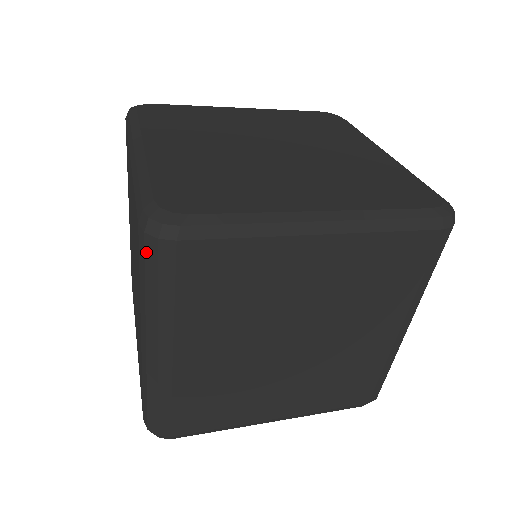
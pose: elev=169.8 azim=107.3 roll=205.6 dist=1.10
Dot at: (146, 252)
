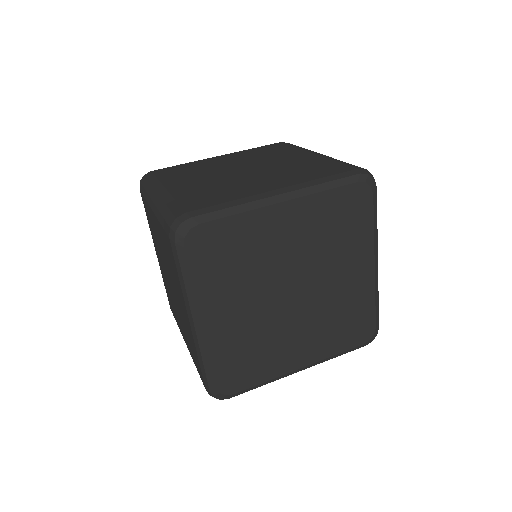
Dot at: occluded
